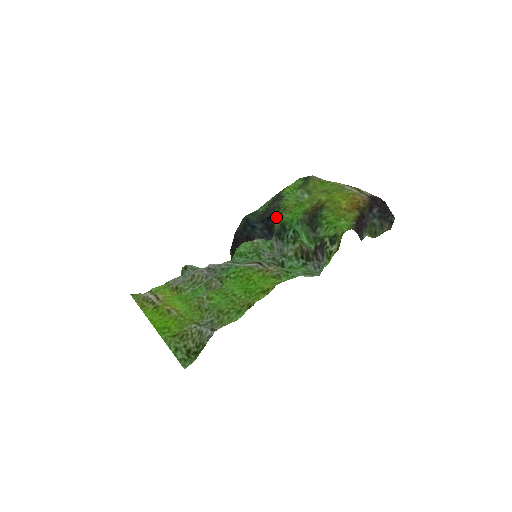
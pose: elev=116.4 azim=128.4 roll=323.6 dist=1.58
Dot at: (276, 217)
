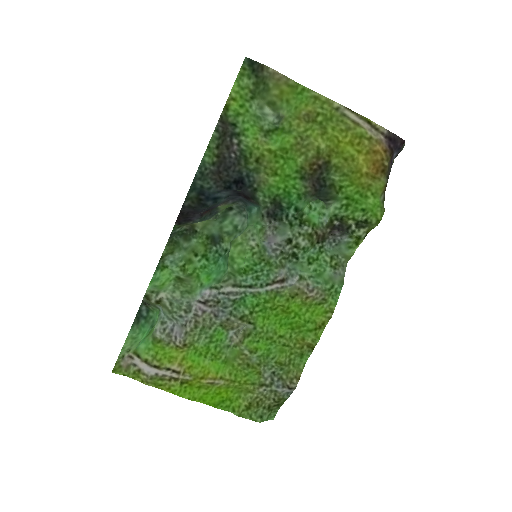
Dot at: (253, 183)
